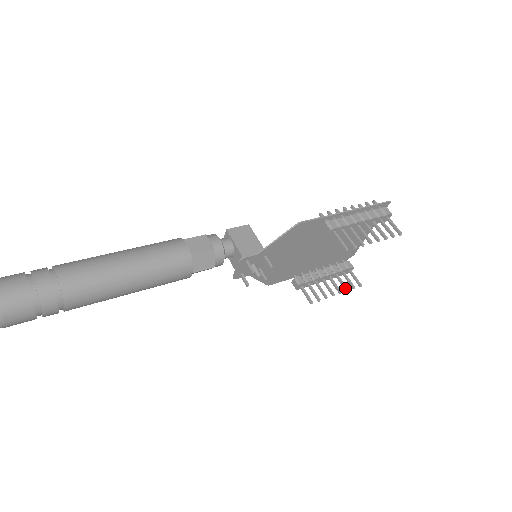
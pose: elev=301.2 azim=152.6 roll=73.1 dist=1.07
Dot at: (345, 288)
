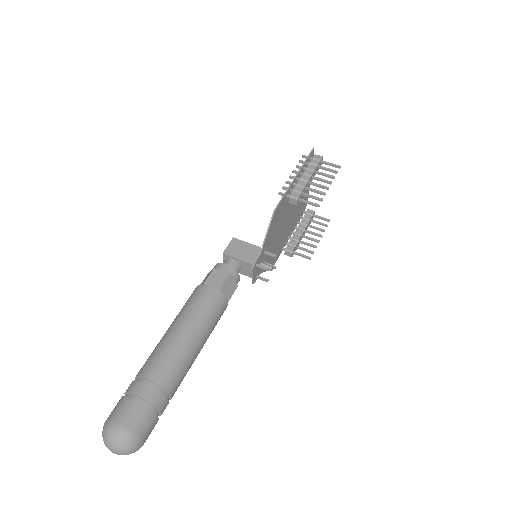
Dot at: (322, 230)
